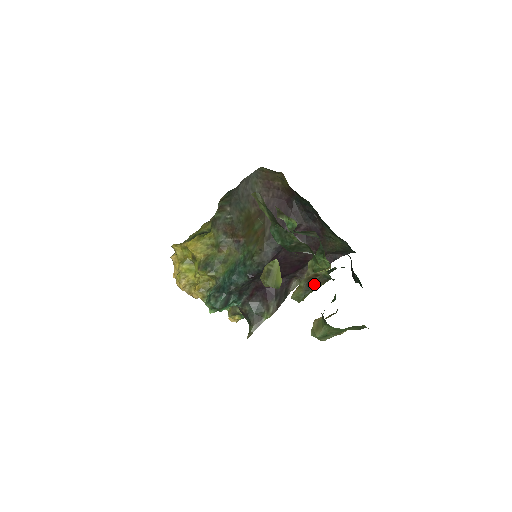
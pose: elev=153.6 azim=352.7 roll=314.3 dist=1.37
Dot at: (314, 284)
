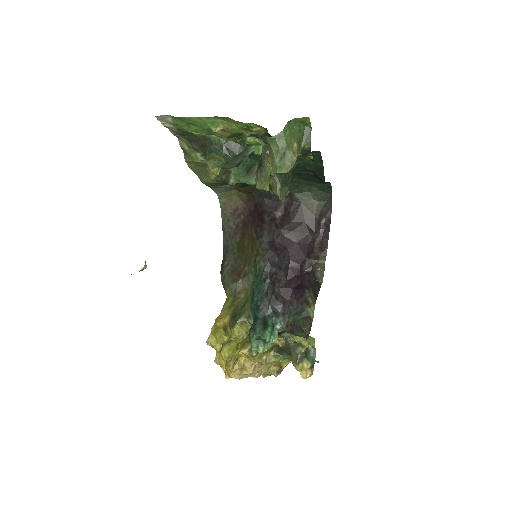
Dot at: (263, 162)
